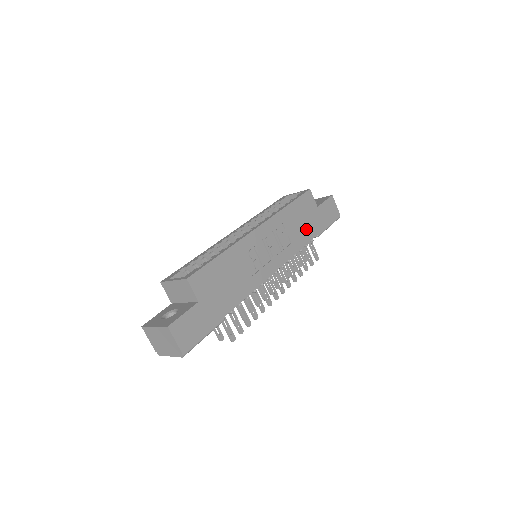
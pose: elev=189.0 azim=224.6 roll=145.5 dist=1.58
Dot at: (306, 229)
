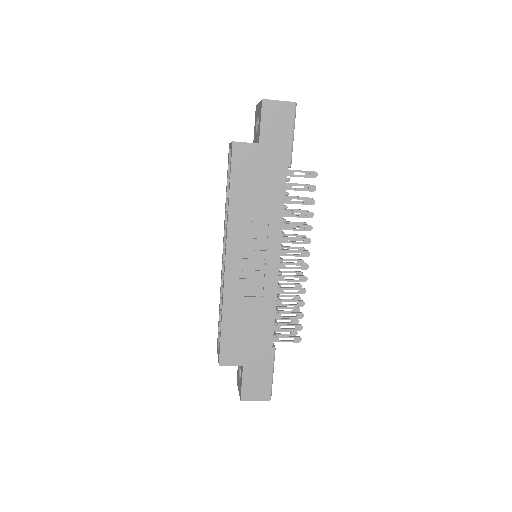
Dot at: (270, 185)
